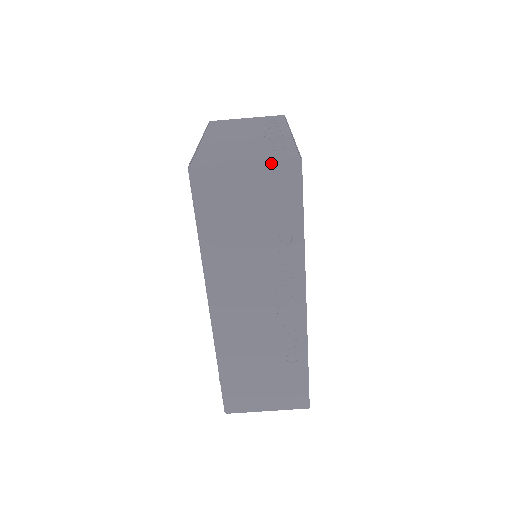
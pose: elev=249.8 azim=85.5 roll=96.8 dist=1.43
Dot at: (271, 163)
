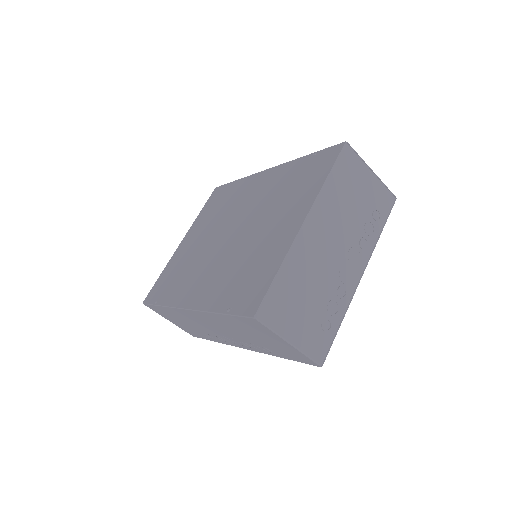
Dot at: (304, 355)
